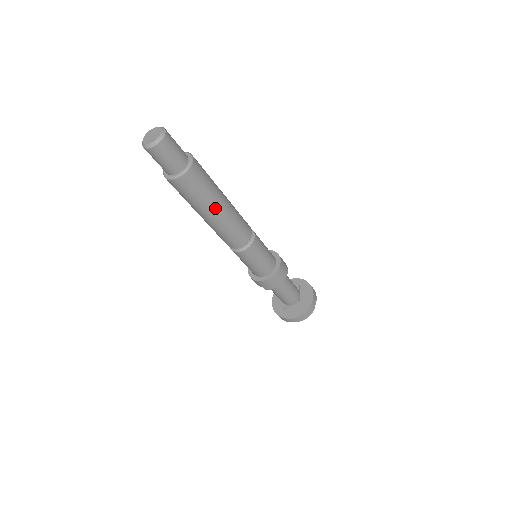
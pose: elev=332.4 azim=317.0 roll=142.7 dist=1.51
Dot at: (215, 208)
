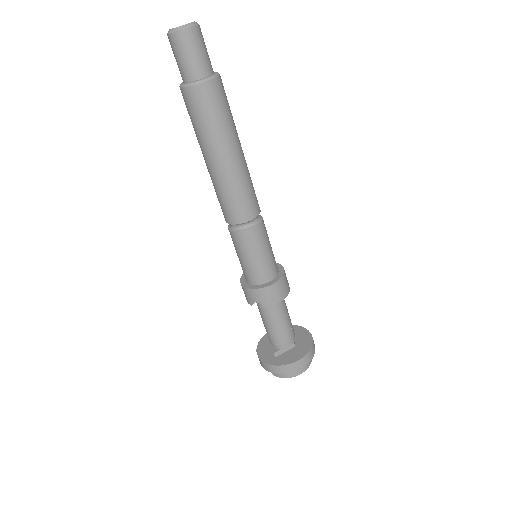
Dot at: (232, 147)
